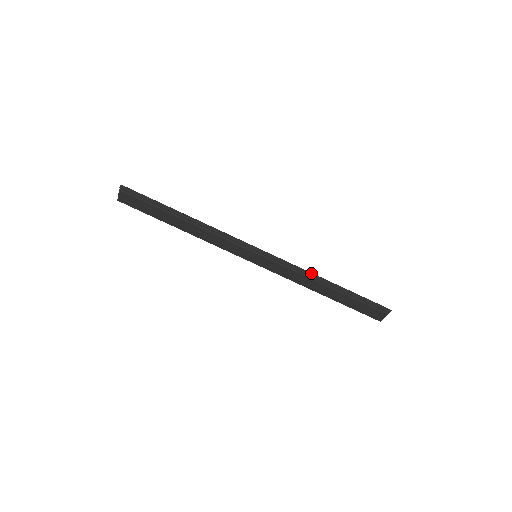
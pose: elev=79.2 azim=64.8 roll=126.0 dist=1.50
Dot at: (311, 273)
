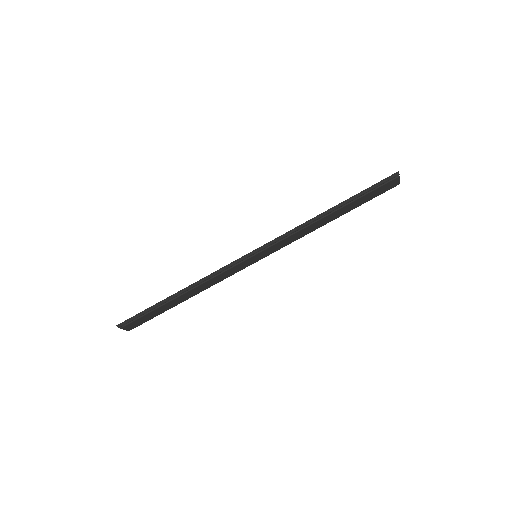
Dot at: (307, 222)
